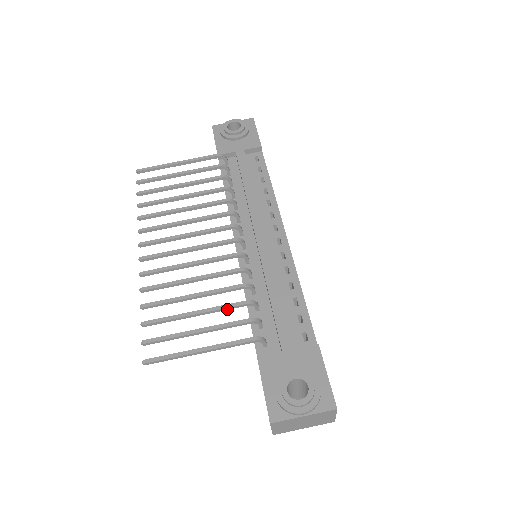
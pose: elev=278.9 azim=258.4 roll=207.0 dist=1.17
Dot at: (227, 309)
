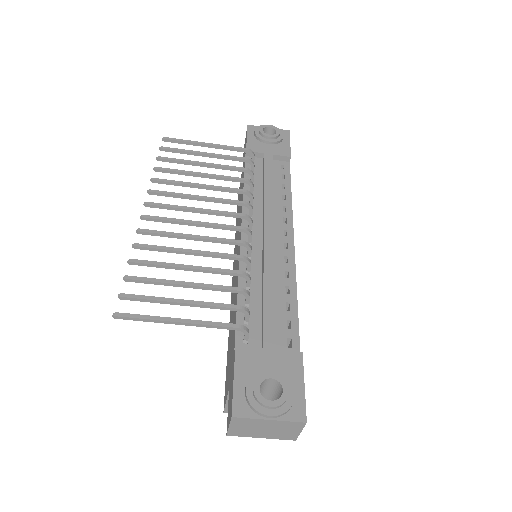
Dot at: (218, 290)
